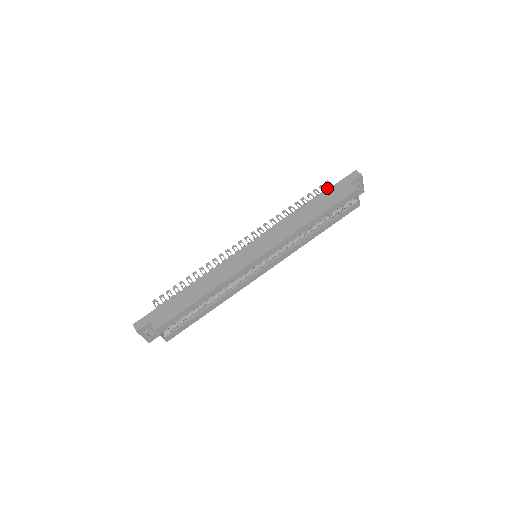
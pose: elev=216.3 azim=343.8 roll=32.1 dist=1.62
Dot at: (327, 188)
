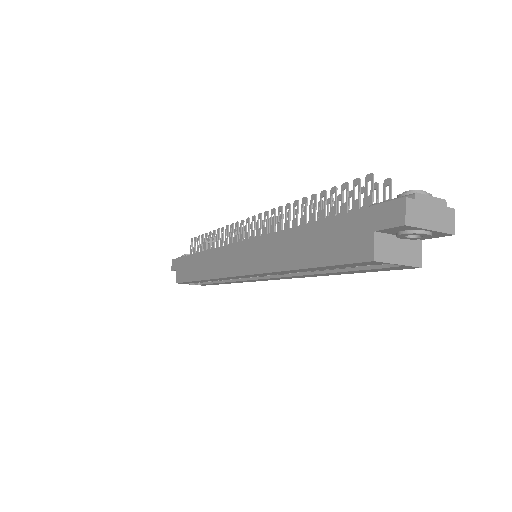
Dot at: (386, 179)
